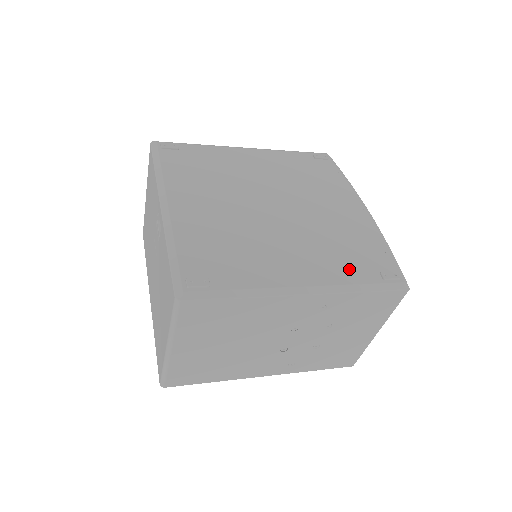
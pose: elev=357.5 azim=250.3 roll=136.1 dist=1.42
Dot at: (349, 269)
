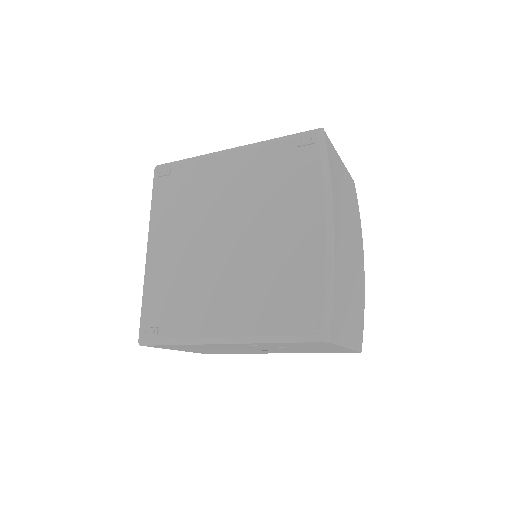
Dot at: (270, 317)
